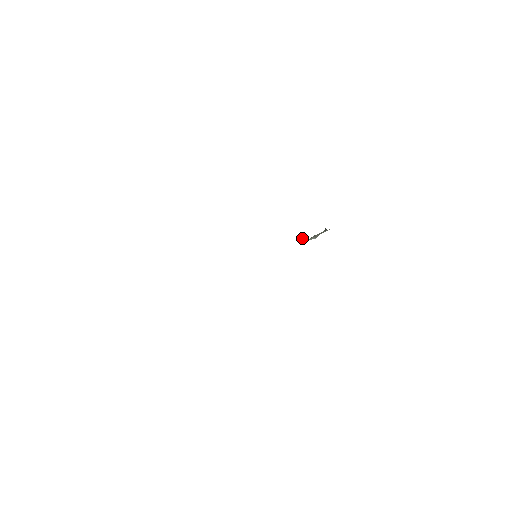
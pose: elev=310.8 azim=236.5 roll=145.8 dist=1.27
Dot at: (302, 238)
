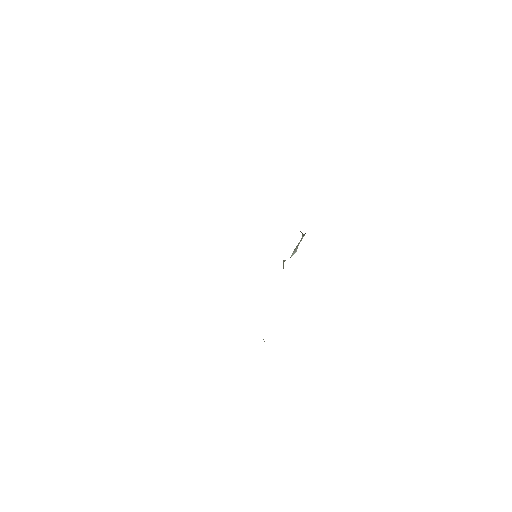
Dot at: (284, 261)
